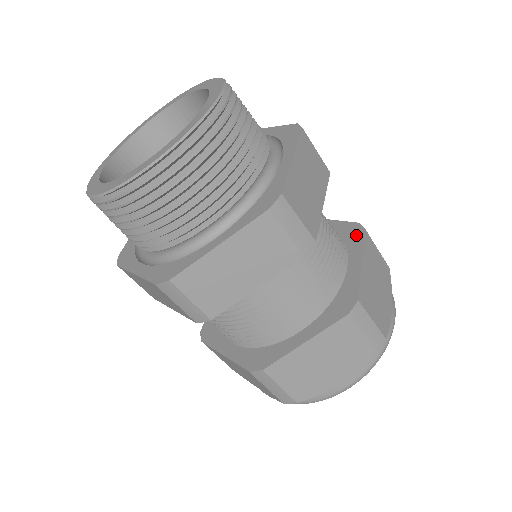
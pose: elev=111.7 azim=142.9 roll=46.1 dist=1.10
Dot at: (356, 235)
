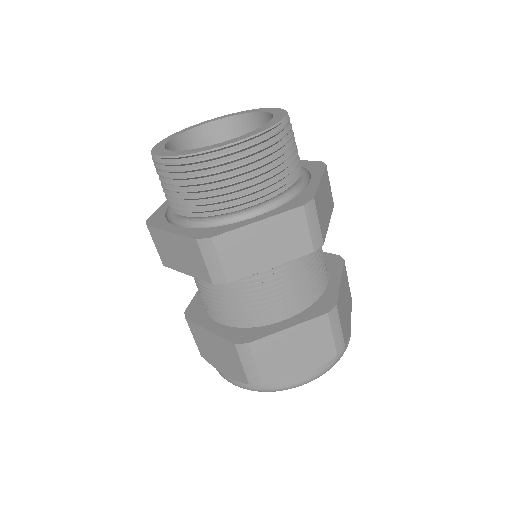
Dot at: occluded
